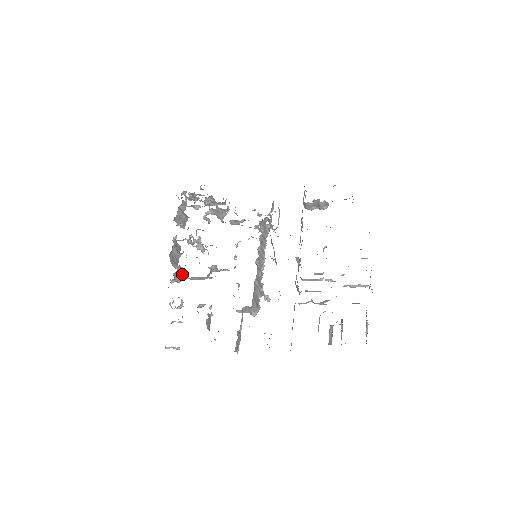
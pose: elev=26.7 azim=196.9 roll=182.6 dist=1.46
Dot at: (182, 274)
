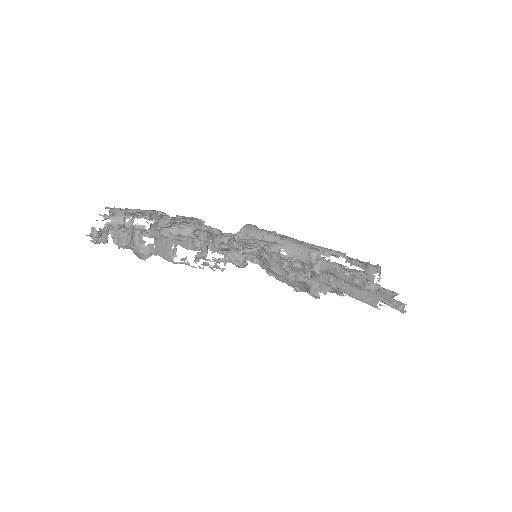
Dot at: occluded
